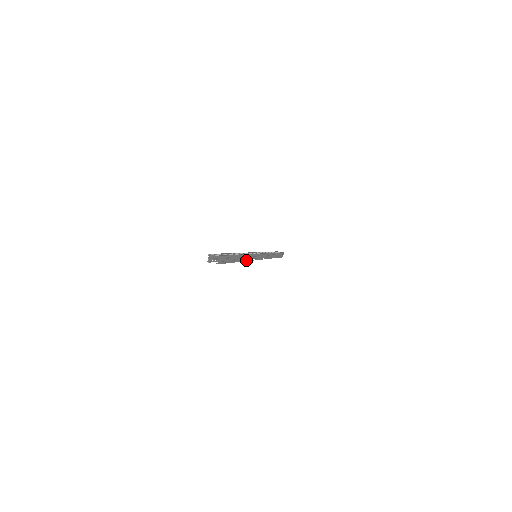
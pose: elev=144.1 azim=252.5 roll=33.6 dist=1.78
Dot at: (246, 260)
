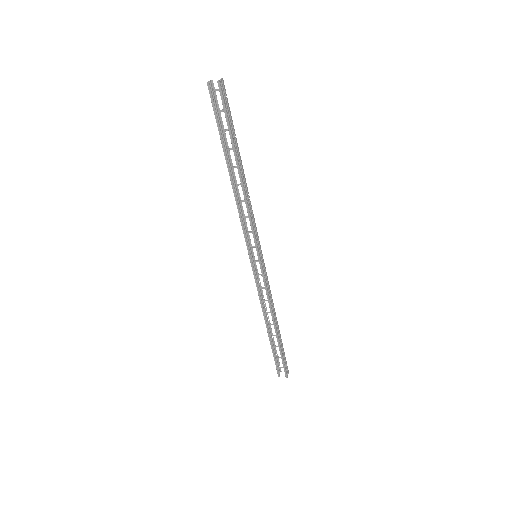
Dot at: (246, 198)
